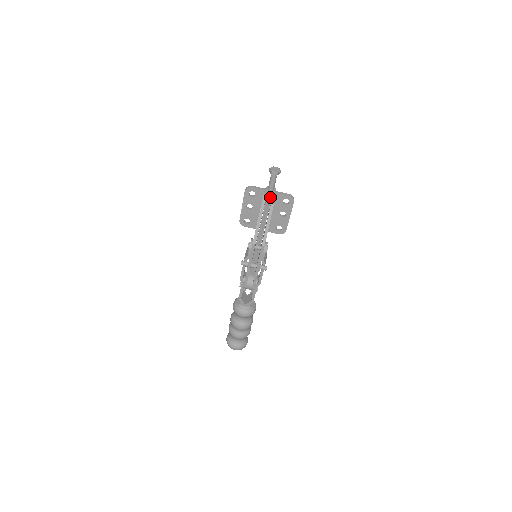
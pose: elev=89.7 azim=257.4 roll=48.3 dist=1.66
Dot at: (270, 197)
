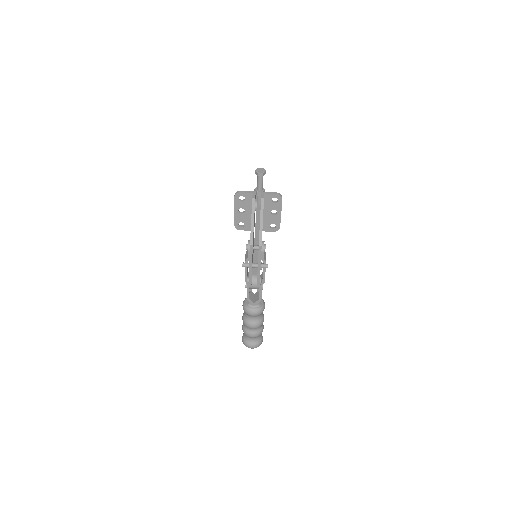
Dot at: (260, 197)
